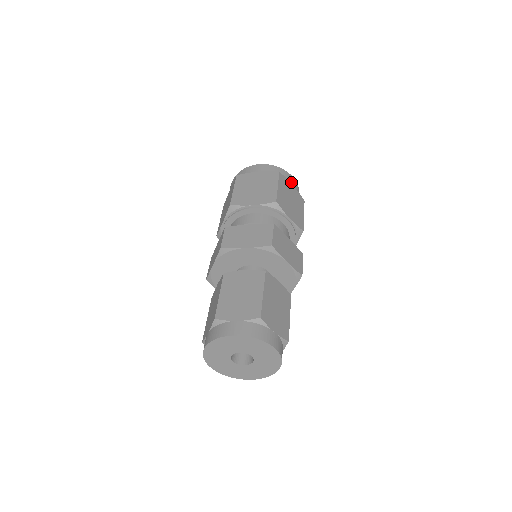
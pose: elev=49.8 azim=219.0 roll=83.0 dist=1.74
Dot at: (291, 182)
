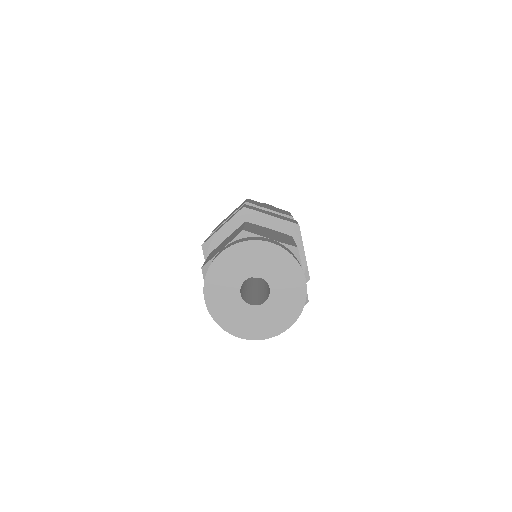
Dot at: occluded
